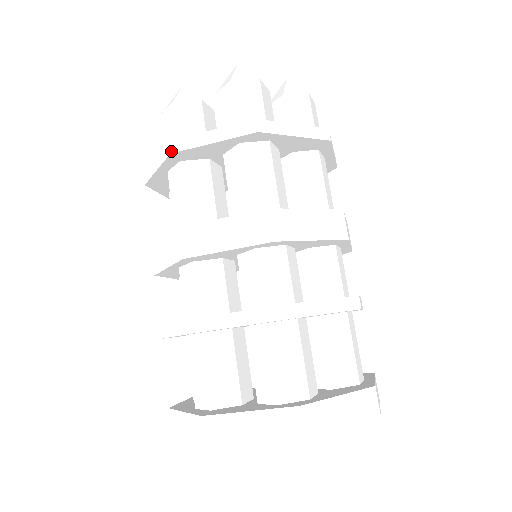
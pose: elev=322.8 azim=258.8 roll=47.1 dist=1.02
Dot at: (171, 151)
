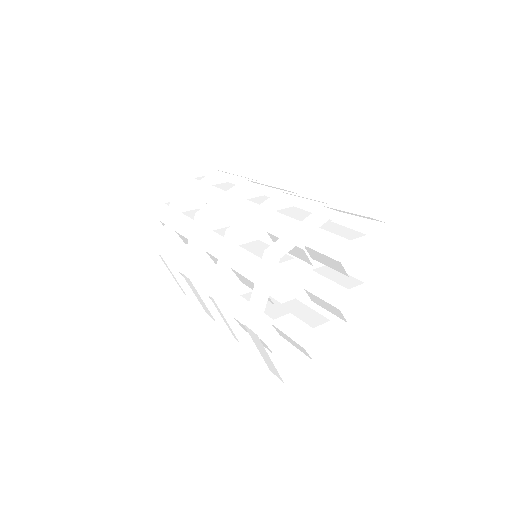
Dot at: (174, 201)
